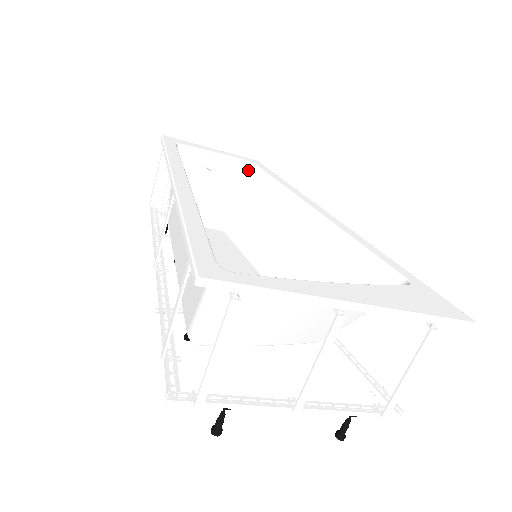
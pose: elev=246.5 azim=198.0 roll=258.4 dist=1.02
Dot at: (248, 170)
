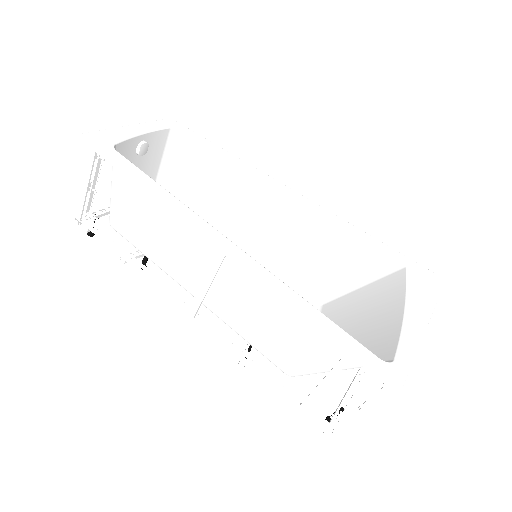
Dot at: (172, 137)
